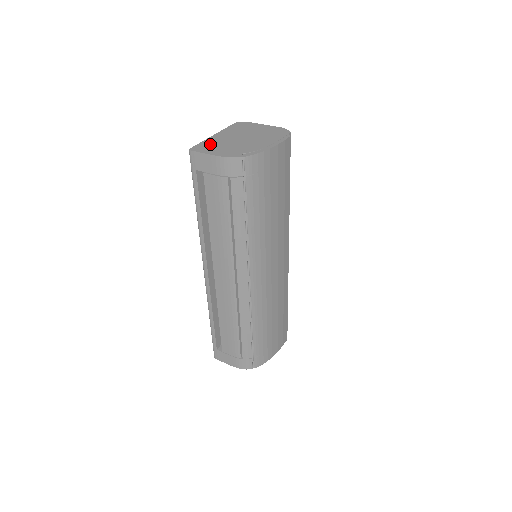
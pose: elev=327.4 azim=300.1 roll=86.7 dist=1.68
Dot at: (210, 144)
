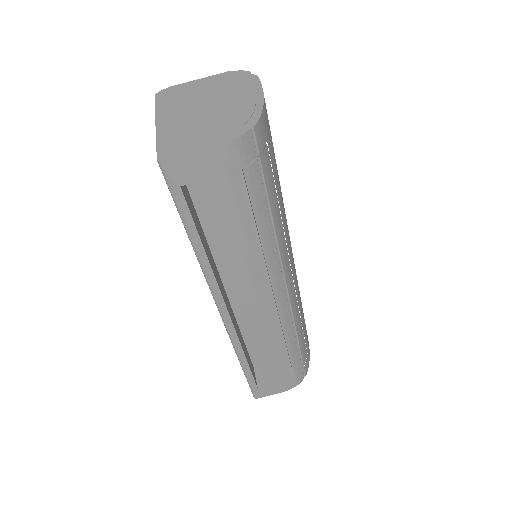
Dot at: (175, 137)
